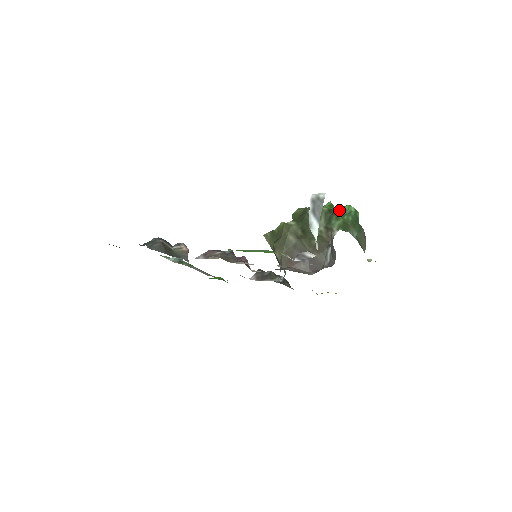
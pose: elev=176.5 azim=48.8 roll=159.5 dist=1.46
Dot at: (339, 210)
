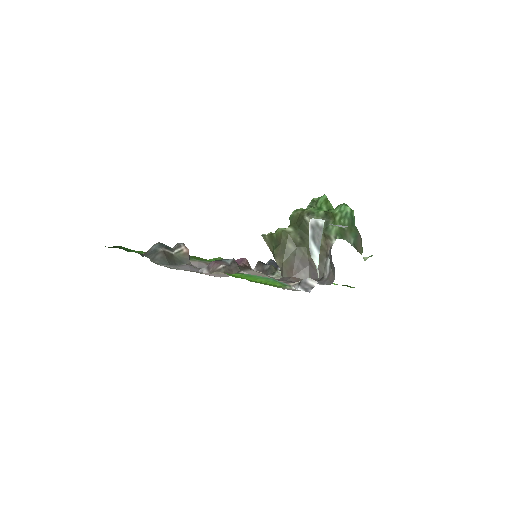
Dot at: (335, 212)
